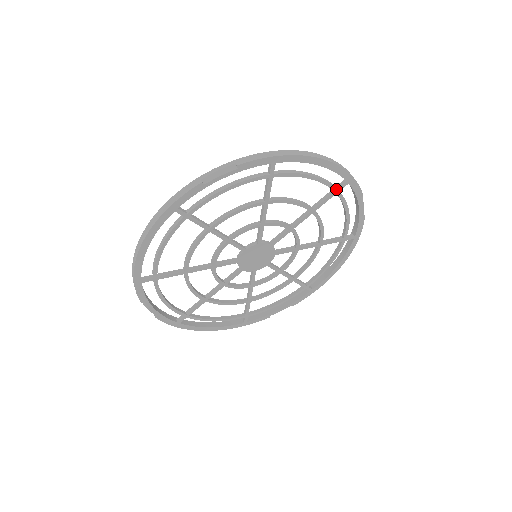
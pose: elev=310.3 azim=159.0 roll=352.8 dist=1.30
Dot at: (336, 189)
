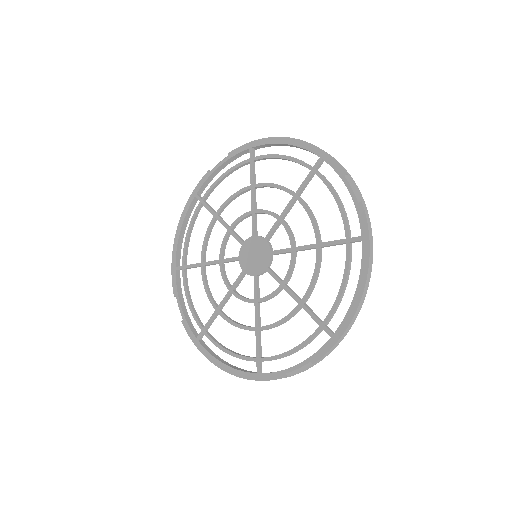
Dot at: (312, 167)
